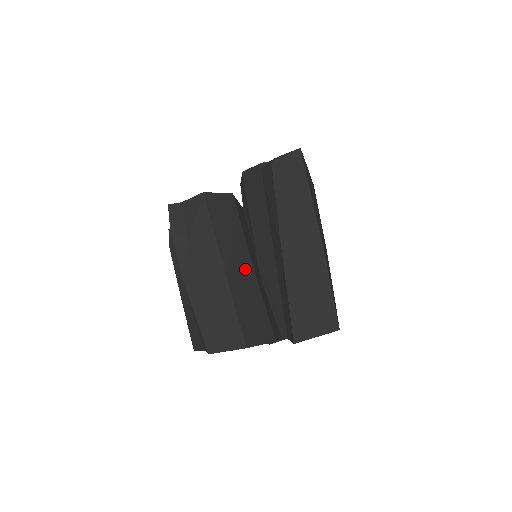
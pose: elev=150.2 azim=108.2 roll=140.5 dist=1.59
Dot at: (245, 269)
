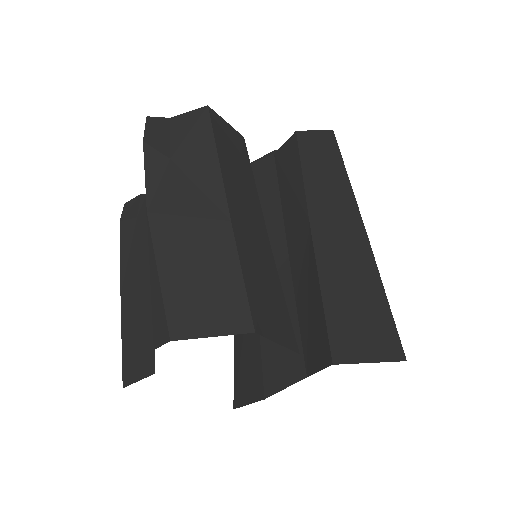
Dot at: (256, 224)
